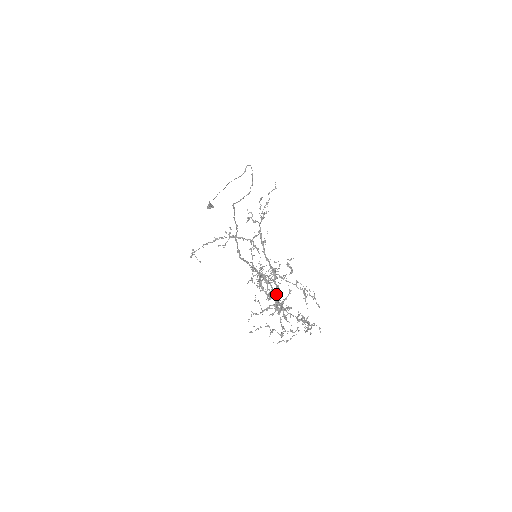
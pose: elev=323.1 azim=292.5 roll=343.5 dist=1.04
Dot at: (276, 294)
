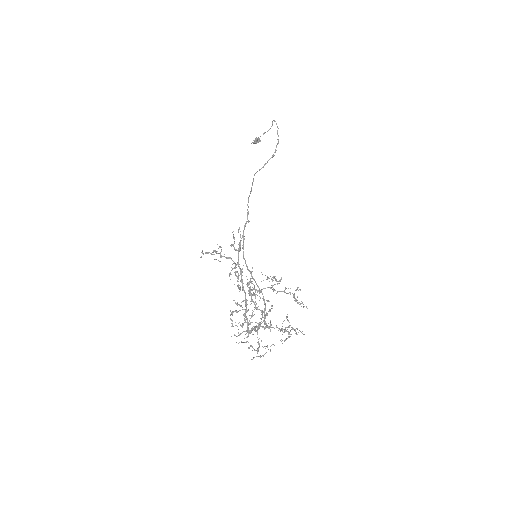
Dot at: (247, 325)
